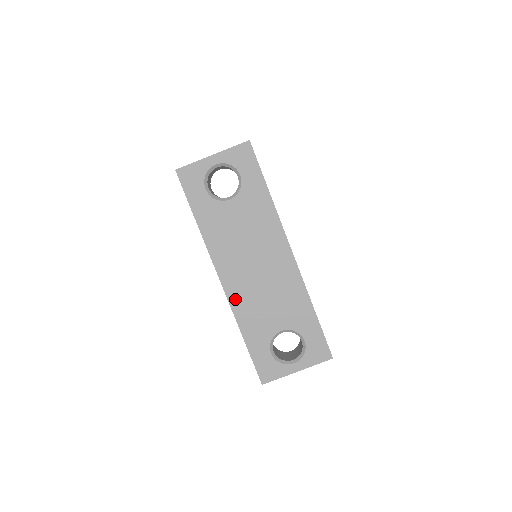
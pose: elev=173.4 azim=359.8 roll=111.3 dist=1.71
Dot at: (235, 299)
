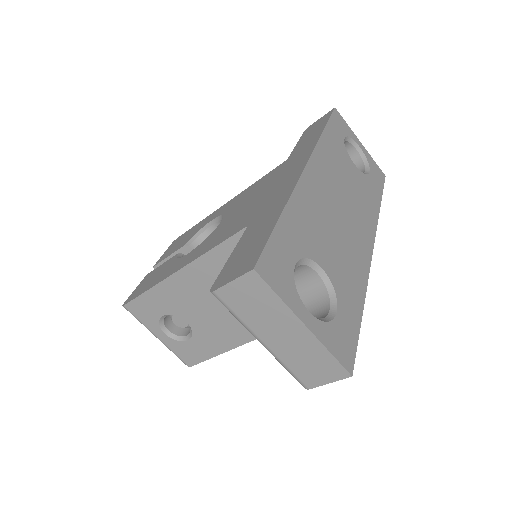
Dot at: (306, 188)
